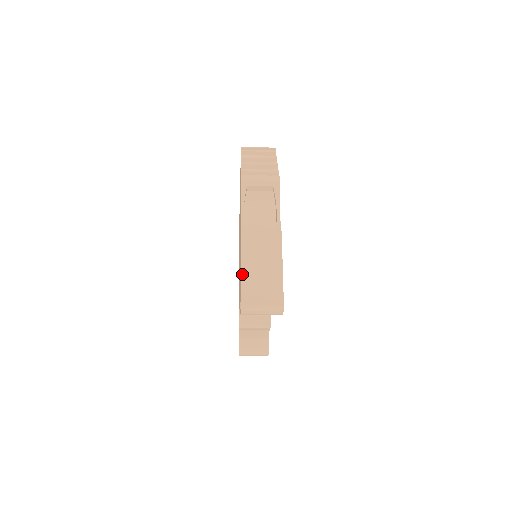
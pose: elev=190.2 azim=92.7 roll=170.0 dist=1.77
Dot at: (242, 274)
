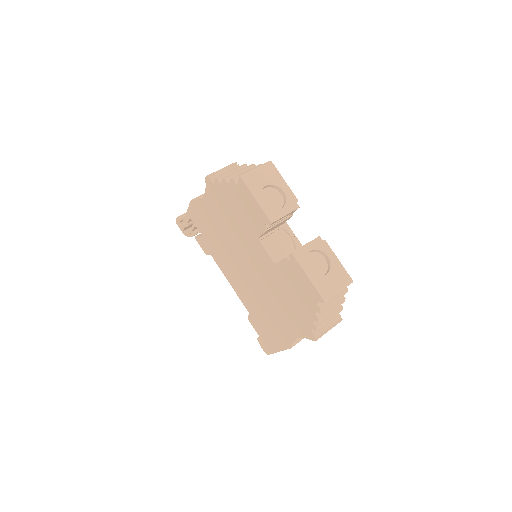
Dot at: occluded
